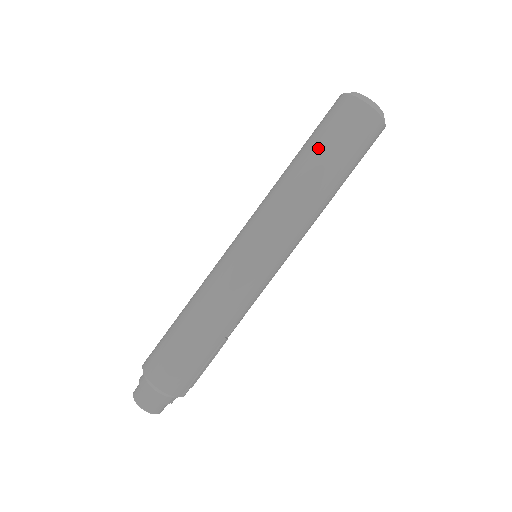
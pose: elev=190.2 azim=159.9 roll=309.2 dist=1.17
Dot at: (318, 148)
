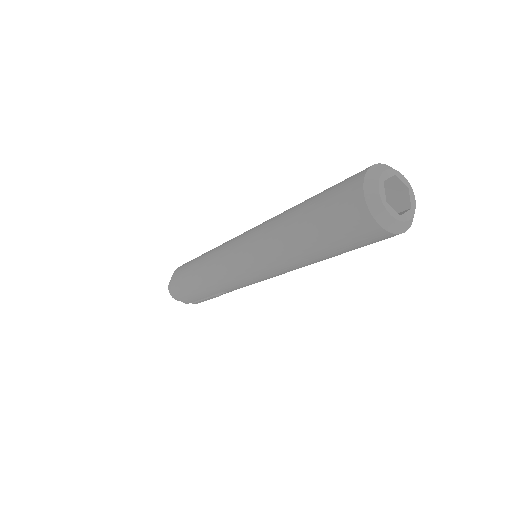
Dot at: (309, 214)
